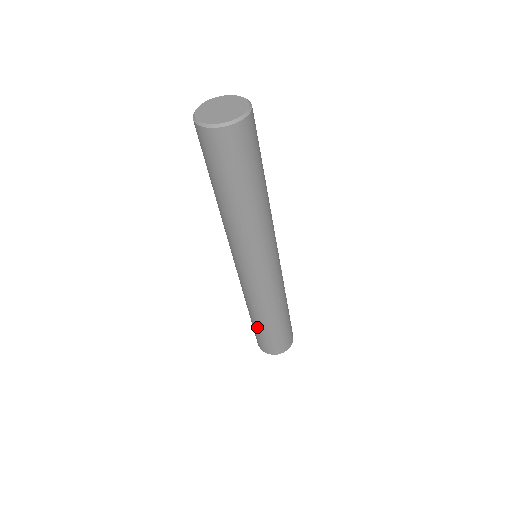
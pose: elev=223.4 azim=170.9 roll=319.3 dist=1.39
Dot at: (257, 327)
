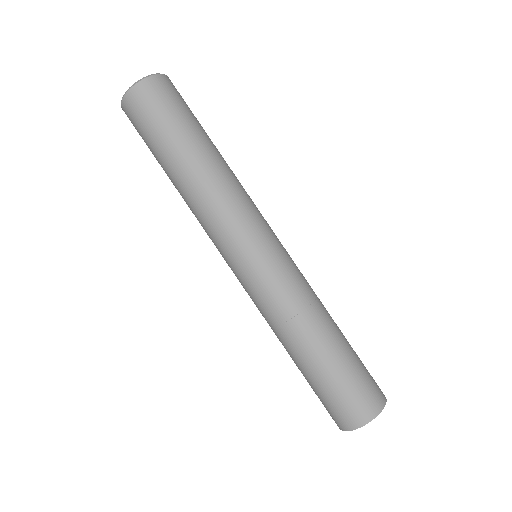
Dot at: (301, 372)
